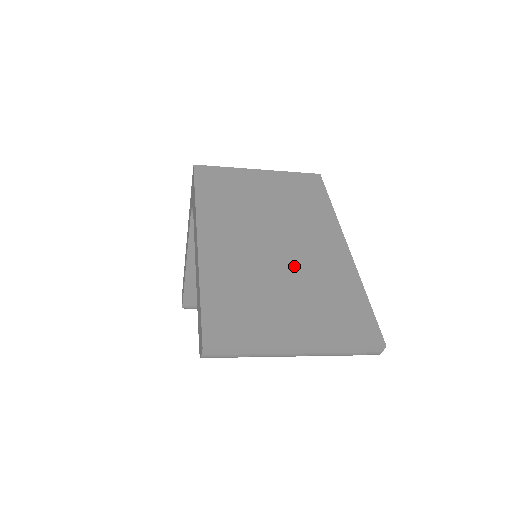
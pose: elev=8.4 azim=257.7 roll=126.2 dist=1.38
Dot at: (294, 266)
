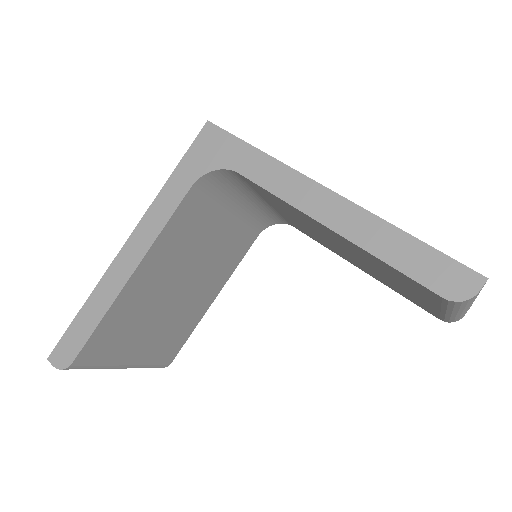
Dot at: occluded
